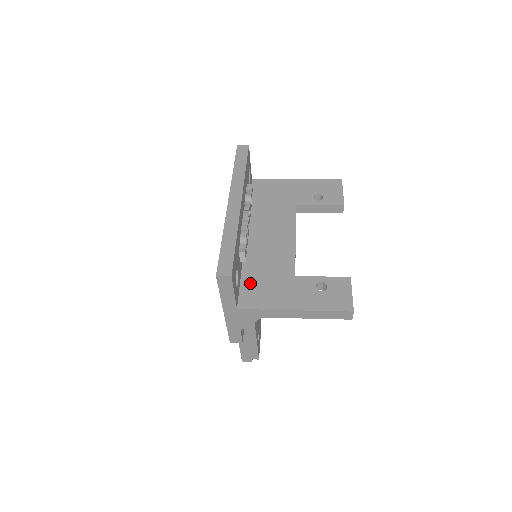
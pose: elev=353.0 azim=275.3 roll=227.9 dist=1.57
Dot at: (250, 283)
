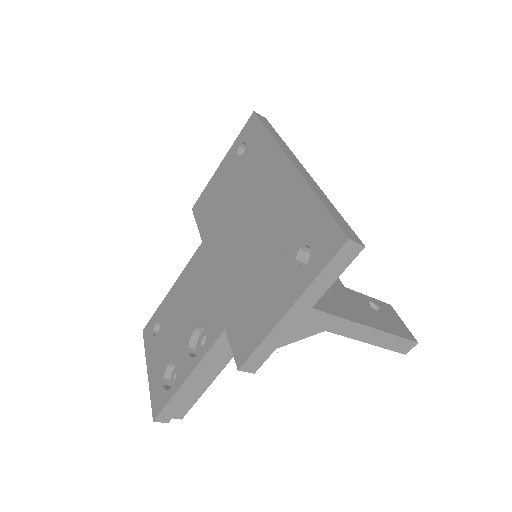
Dot at: occluded
